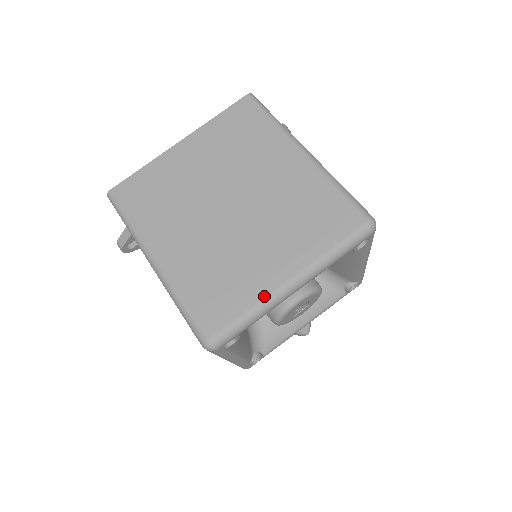
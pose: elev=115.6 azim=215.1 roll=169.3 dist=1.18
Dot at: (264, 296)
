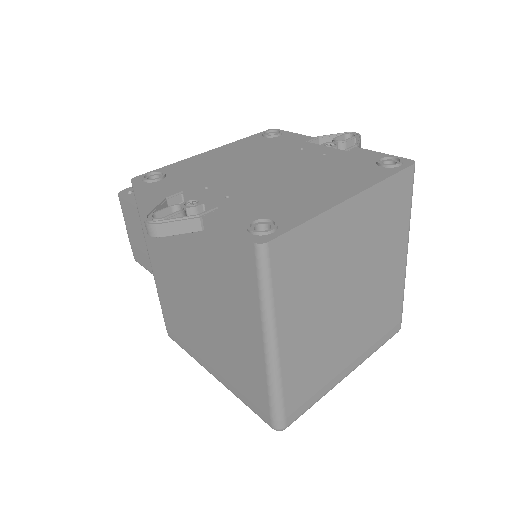
Dot at: (331, 388)
